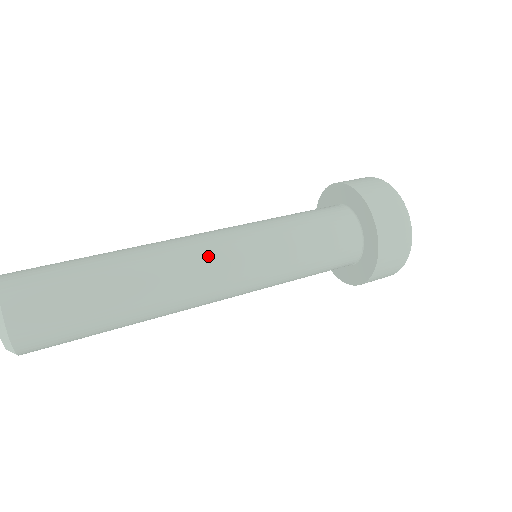
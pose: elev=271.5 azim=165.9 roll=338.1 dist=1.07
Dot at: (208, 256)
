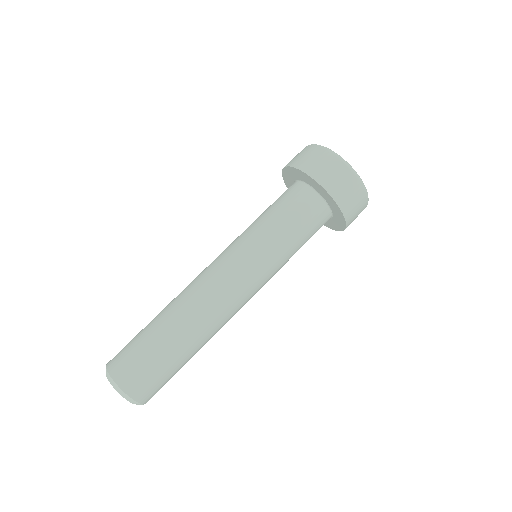
Dot at: (209, 271)
